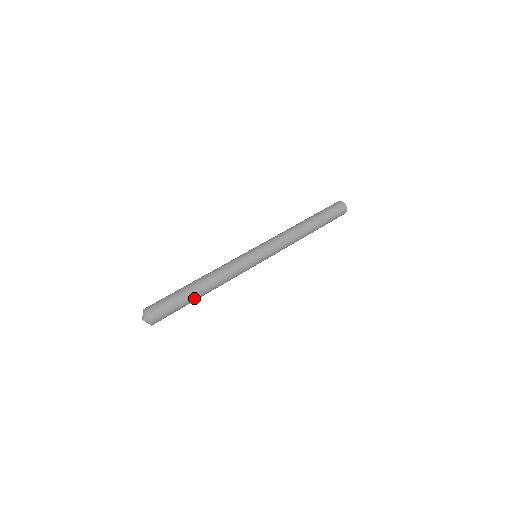
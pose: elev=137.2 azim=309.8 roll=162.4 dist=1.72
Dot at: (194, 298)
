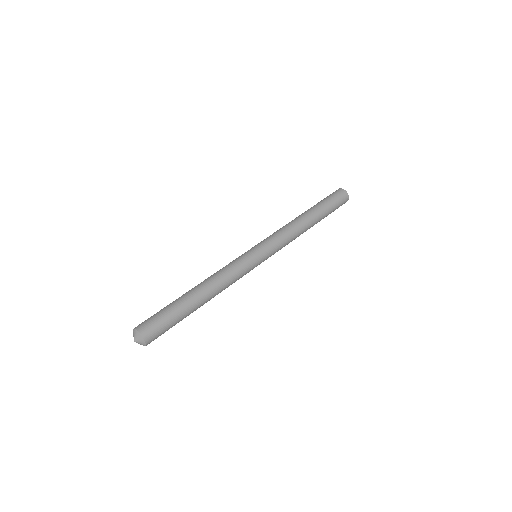
Dot at: (190, 307)
